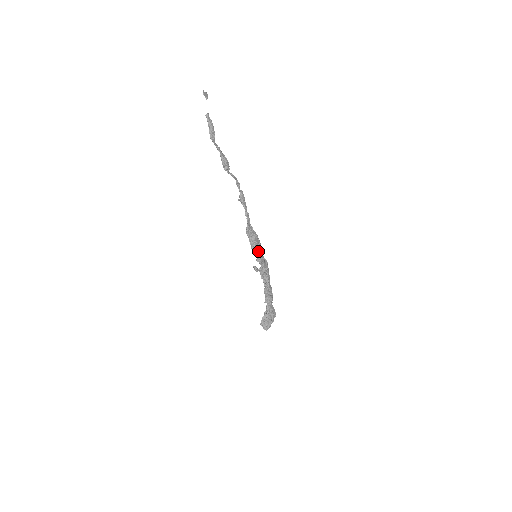
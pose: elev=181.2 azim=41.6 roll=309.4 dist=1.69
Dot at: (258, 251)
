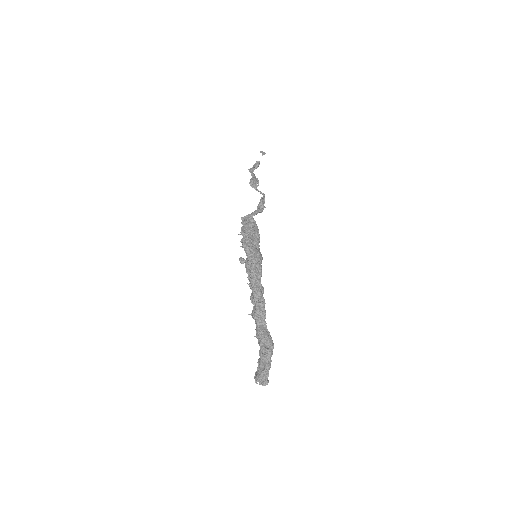
Dot at: (244, 234)
